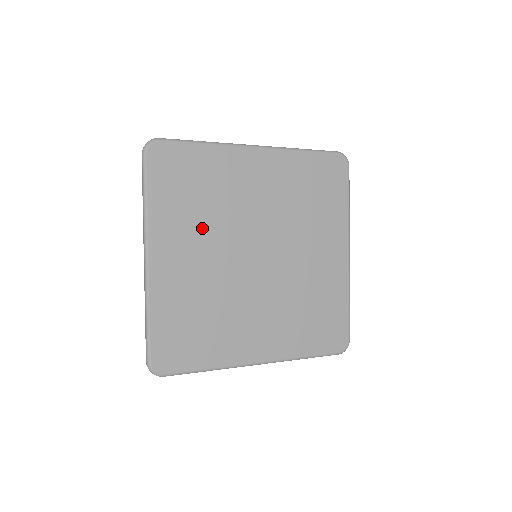
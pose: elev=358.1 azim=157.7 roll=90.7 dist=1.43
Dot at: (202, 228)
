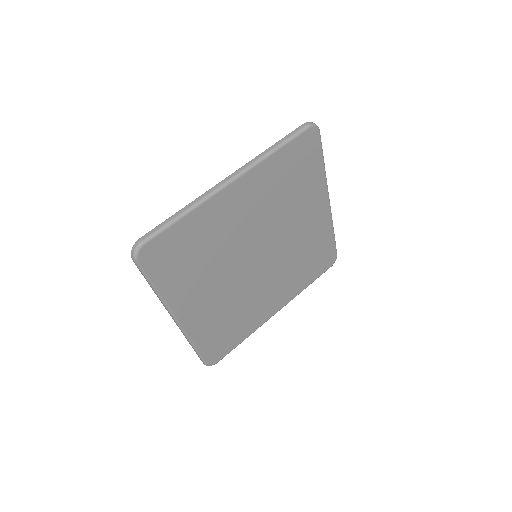
Dot at: (209, 274)
